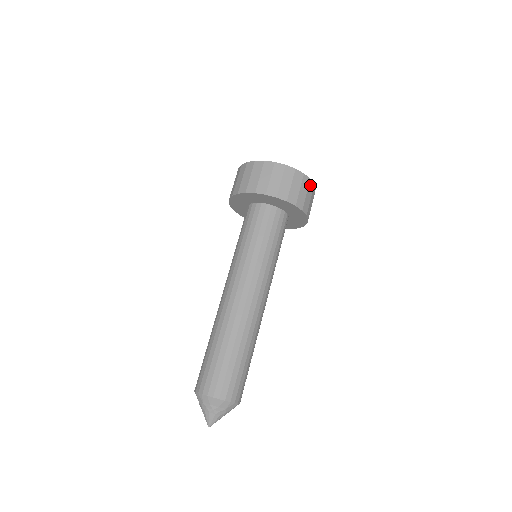
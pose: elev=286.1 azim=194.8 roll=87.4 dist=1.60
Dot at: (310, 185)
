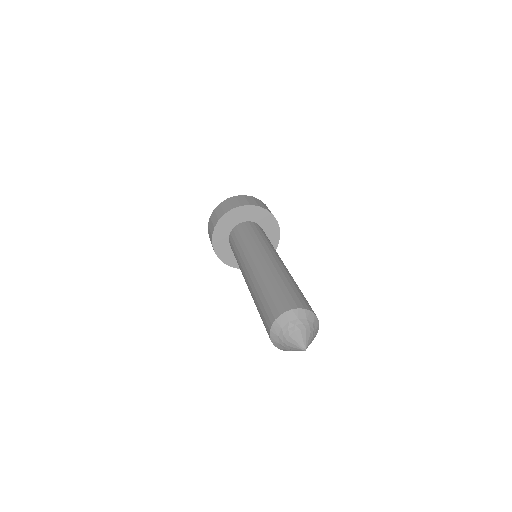
Dot at: occluded
